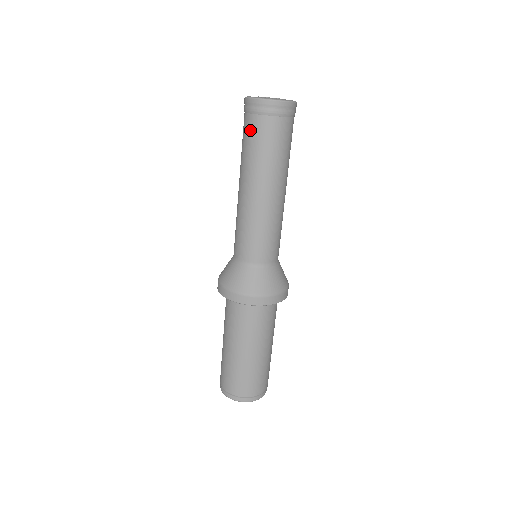
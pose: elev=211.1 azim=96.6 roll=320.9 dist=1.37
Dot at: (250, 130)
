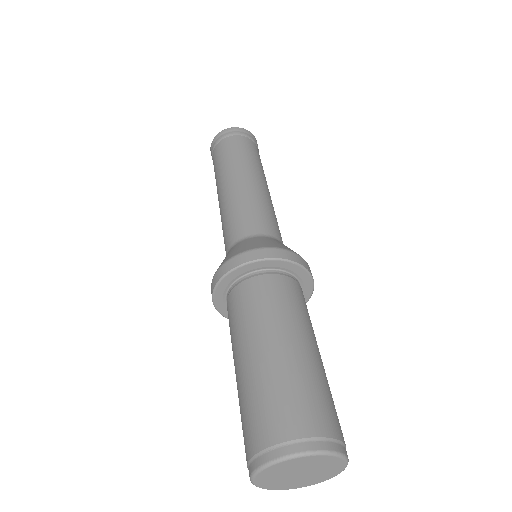
Dot at: (215, 157)
